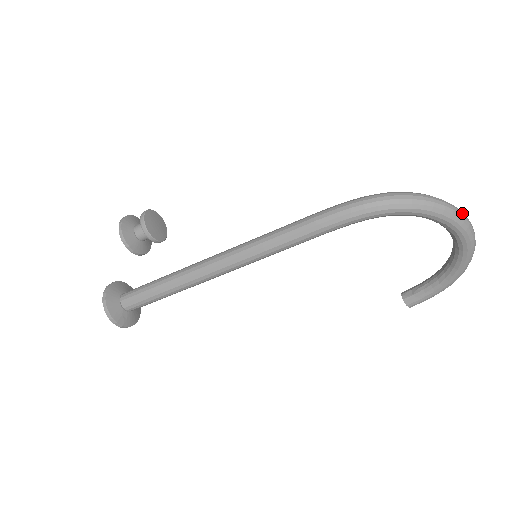
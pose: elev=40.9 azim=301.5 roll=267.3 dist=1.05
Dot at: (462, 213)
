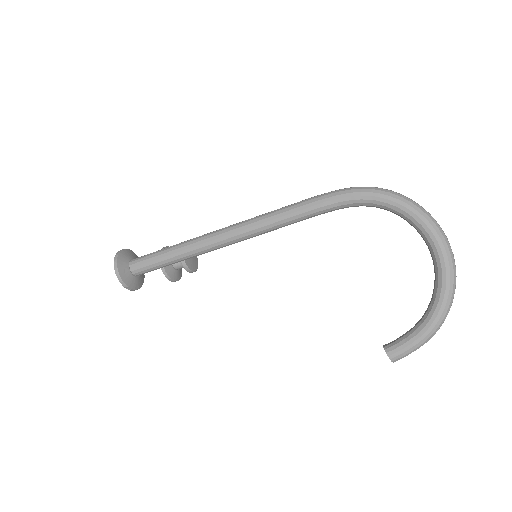
Dot at: (438, 224)
